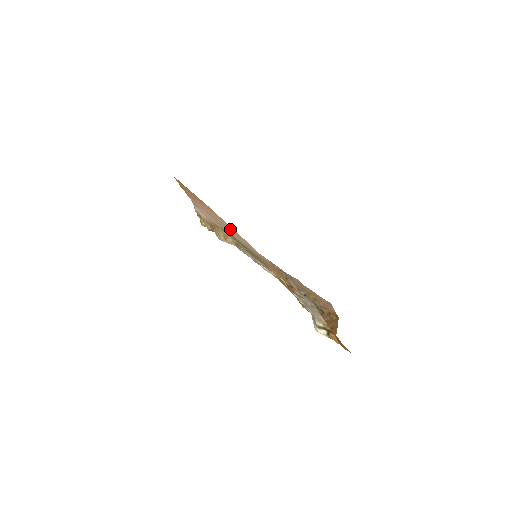
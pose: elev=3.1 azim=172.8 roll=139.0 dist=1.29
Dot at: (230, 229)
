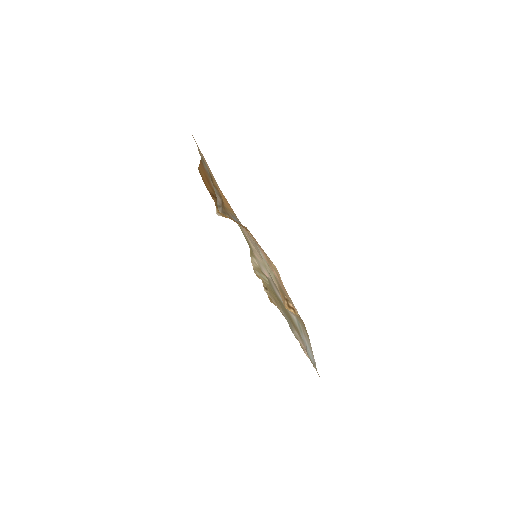
Dot at: occluded
